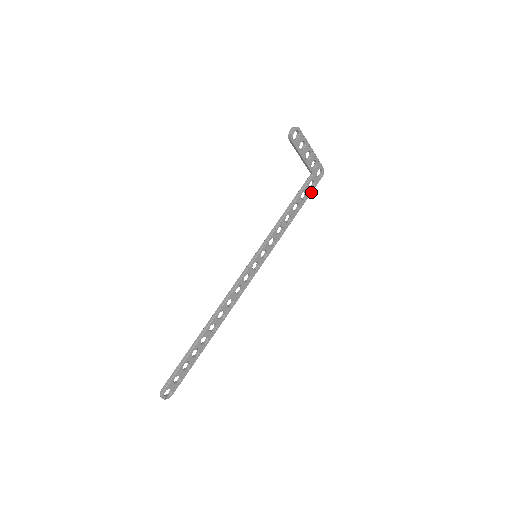
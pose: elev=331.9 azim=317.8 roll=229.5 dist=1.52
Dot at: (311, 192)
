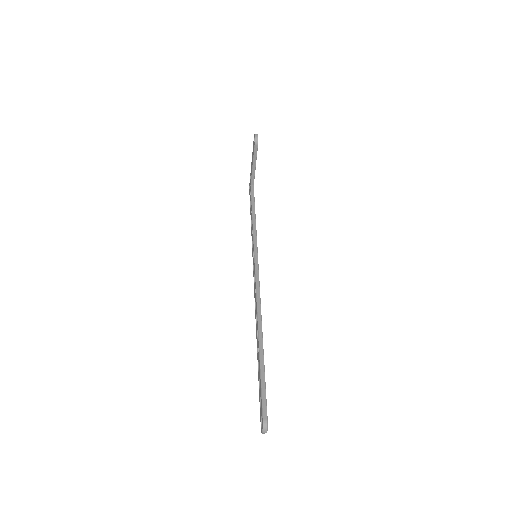
Dot at: occluded
